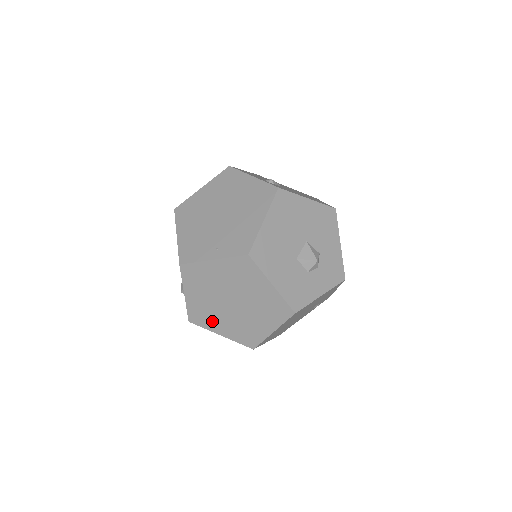
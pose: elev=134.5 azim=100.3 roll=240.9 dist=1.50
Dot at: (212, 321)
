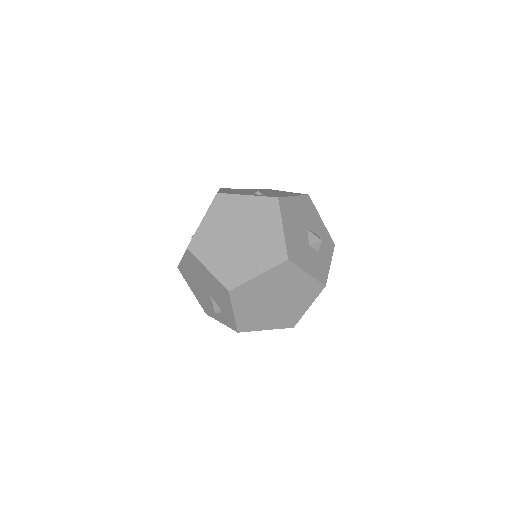
Dot at: (258, 323)
